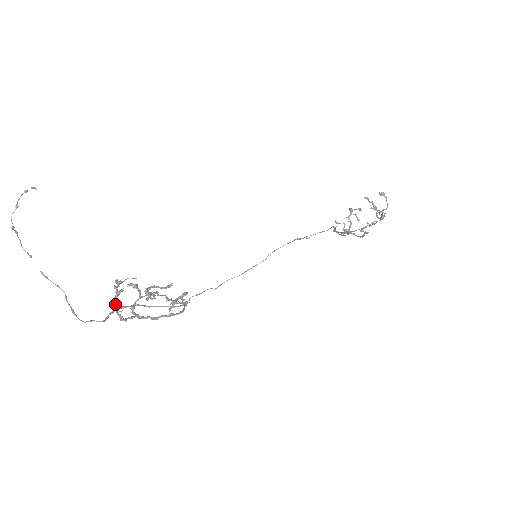
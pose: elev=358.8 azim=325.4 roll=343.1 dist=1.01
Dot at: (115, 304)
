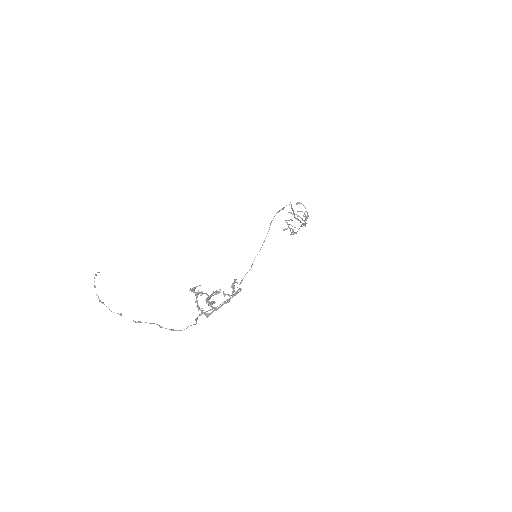
Dot at: (198, 305)
